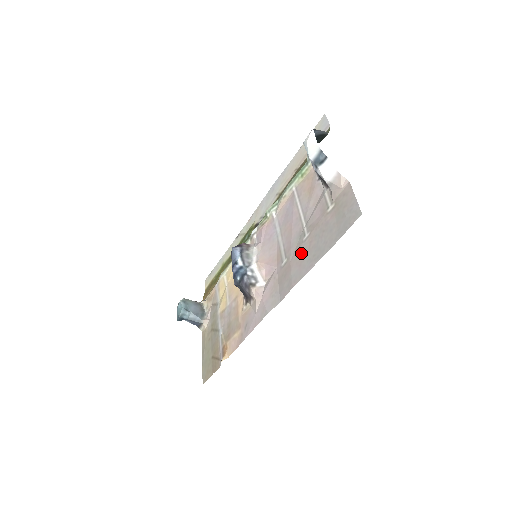
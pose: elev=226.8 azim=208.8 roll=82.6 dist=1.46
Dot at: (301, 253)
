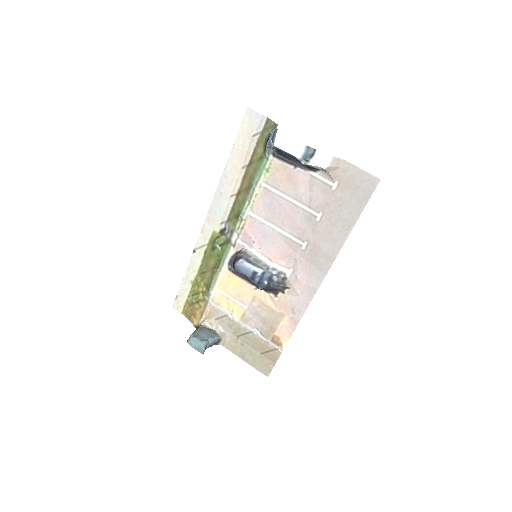
Dot at: (324, 231)
